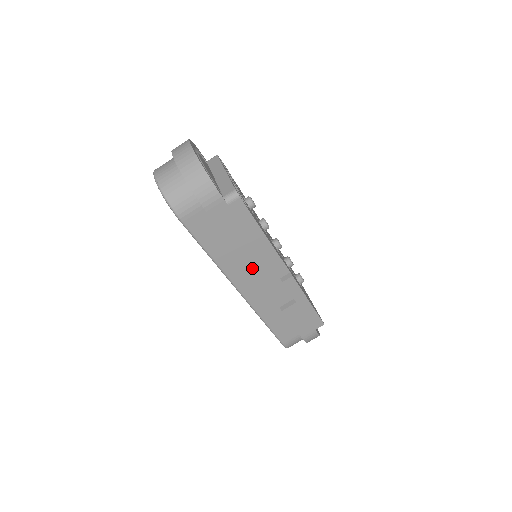
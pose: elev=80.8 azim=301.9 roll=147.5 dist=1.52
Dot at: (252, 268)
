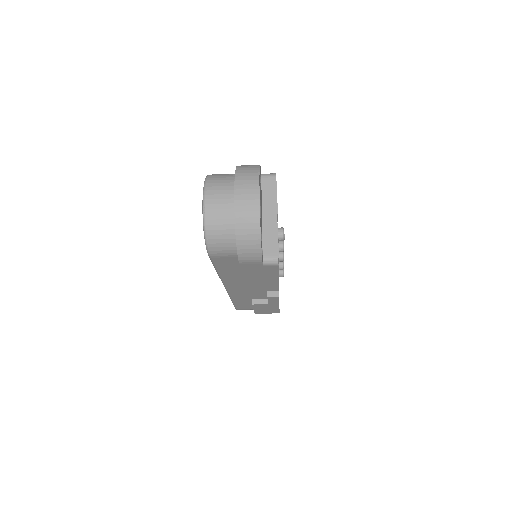
Dot at: (249, 284)
